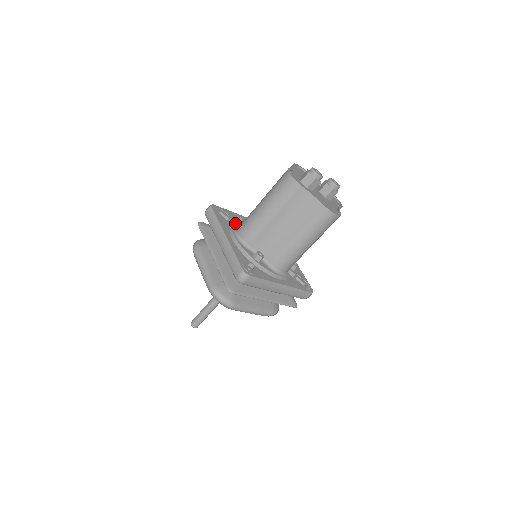
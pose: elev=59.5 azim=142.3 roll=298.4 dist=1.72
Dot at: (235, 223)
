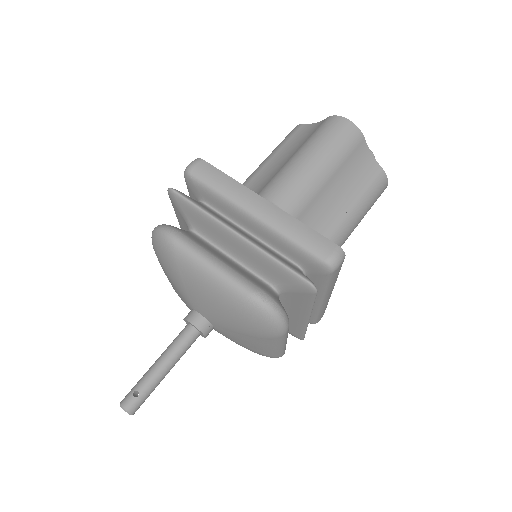
Dot at: occluded
